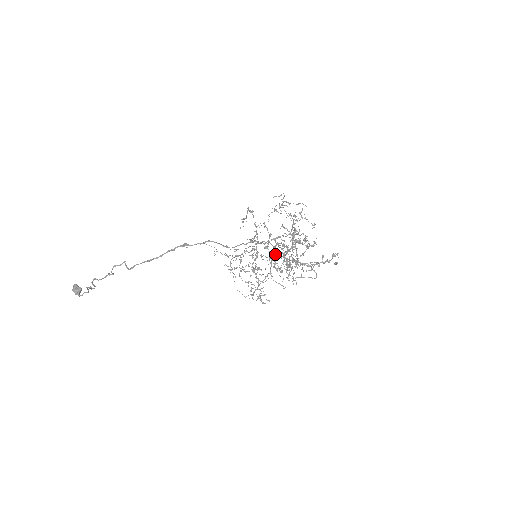
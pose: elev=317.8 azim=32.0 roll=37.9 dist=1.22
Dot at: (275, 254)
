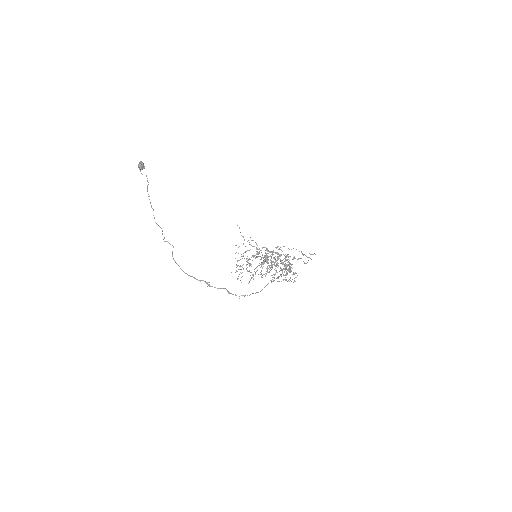
Dot at: occluded
